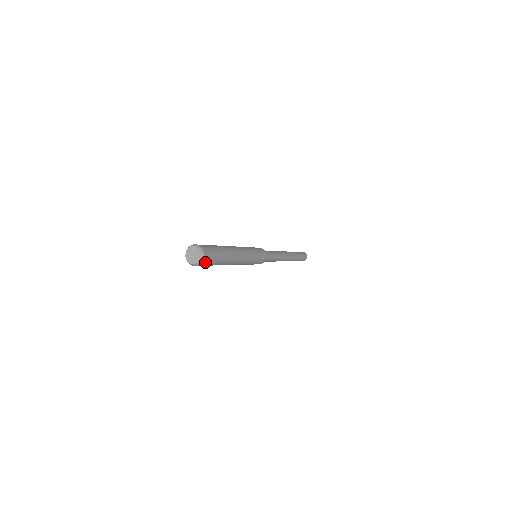
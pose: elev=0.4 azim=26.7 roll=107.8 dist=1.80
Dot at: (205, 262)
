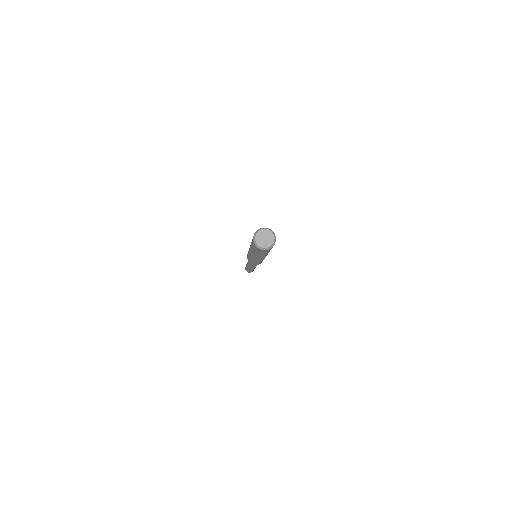
Dot at: (269, 249)
